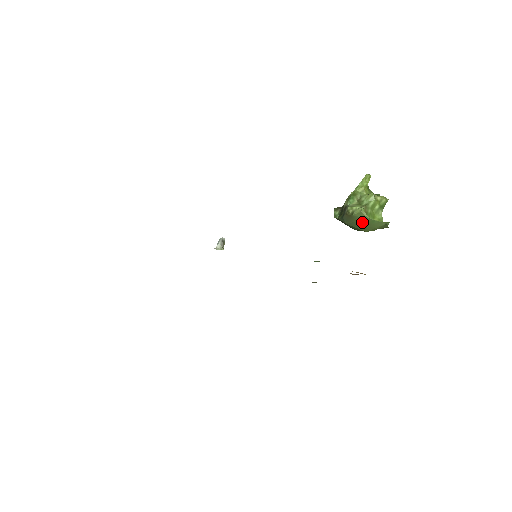
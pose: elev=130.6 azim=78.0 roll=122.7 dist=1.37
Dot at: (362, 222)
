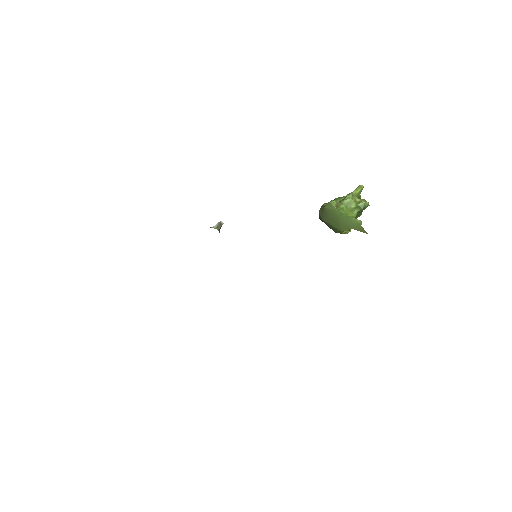
Dot at: (333, 216)
